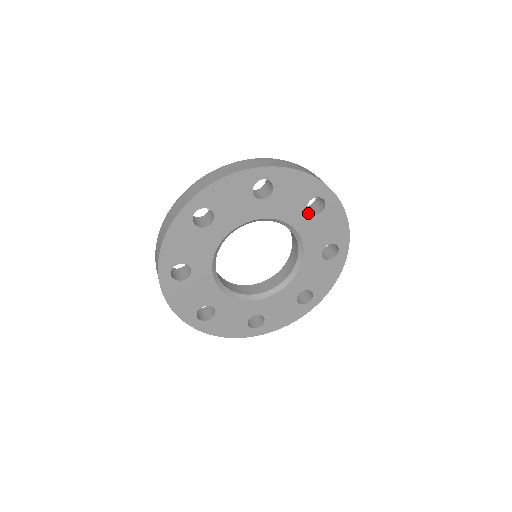
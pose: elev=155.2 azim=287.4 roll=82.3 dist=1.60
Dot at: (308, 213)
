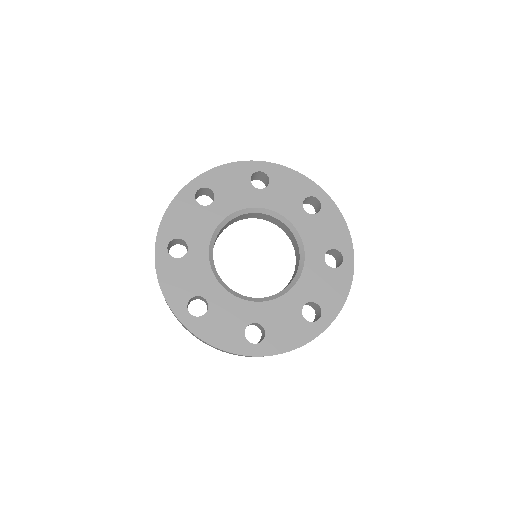
Dot at: (305, 211)
